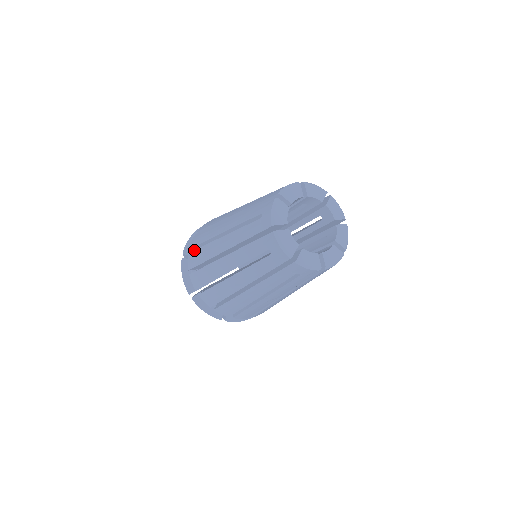
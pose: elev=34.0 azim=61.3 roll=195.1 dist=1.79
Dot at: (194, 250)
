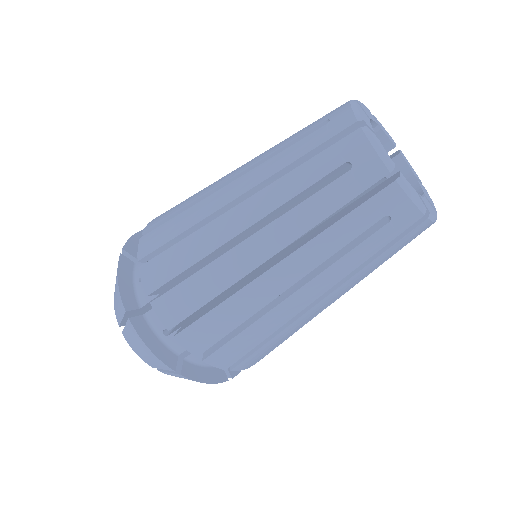
Dot at: occluded
